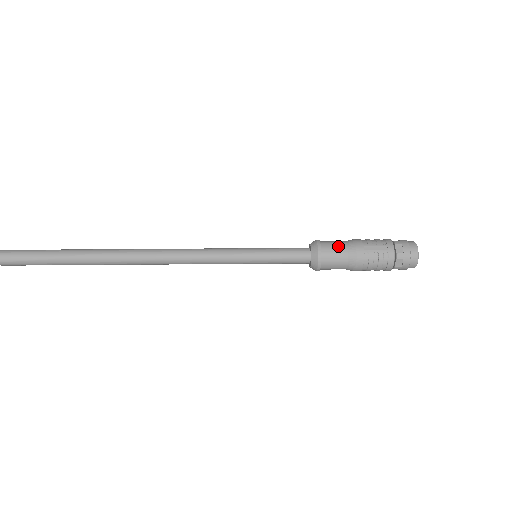
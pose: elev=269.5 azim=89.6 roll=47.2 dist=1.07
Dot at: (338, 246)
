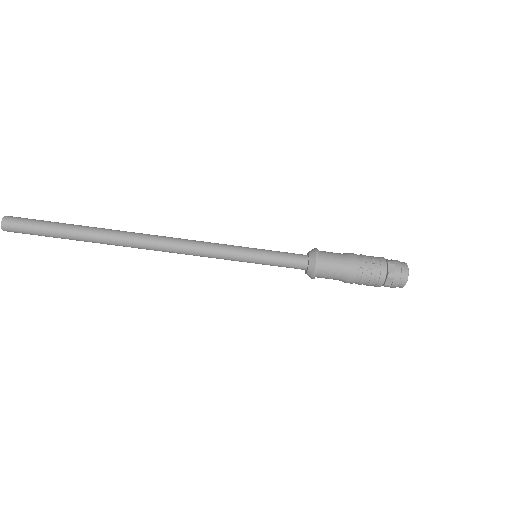
Dot at: (335, 258)
